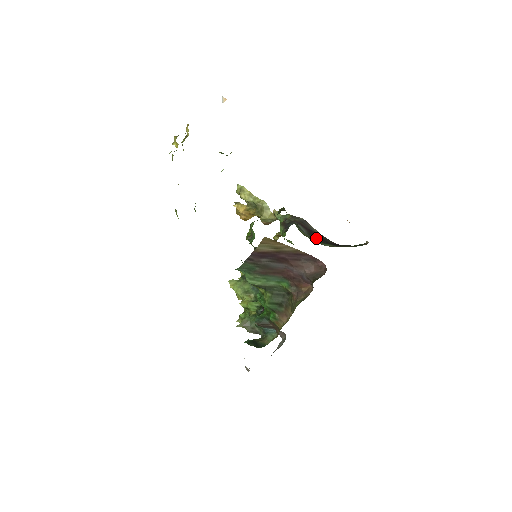
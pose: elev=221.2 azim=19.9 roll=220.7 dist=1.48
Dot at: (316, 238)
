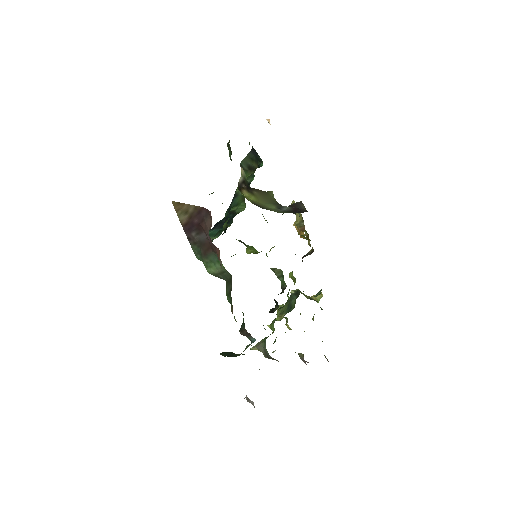
Dot at: (291, 212)
